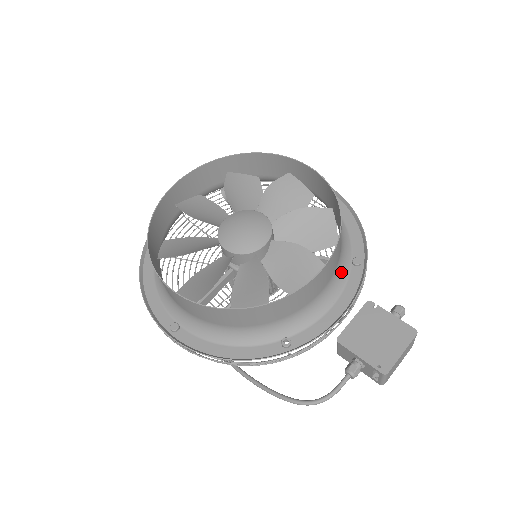
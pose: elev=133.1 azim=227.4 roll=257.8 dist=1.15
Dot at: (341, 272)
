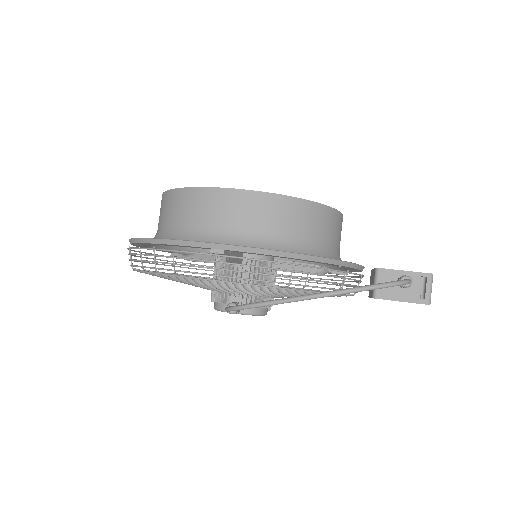
Dot at: occluded
